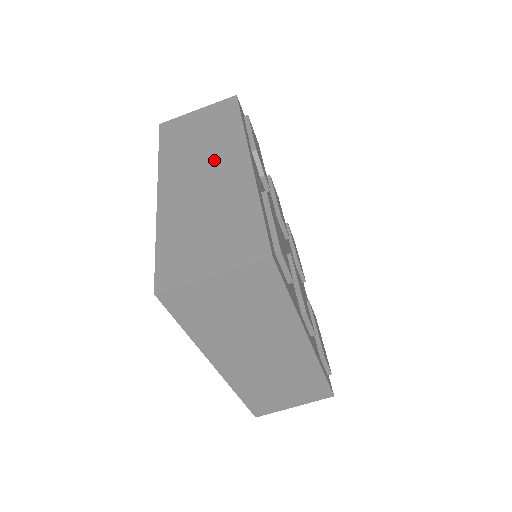
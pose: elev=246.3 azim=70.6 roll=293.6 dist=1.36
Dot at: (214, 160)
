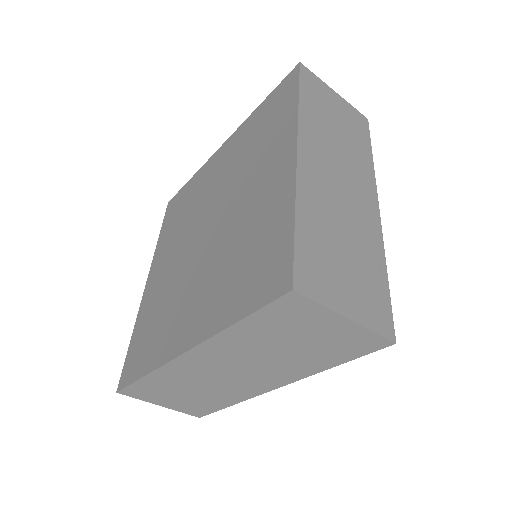
Dot at: (350, 174)
